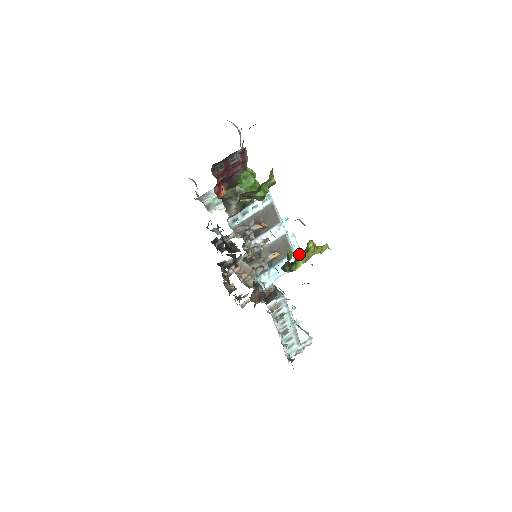
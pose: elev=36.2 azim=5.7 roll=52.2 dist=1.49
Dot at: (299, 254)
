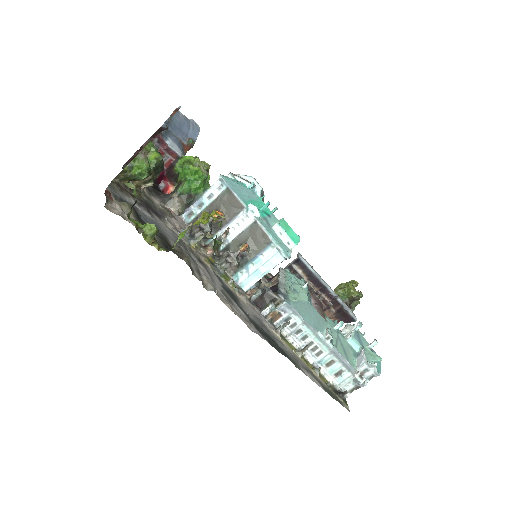
Dot at: (292, 244)
